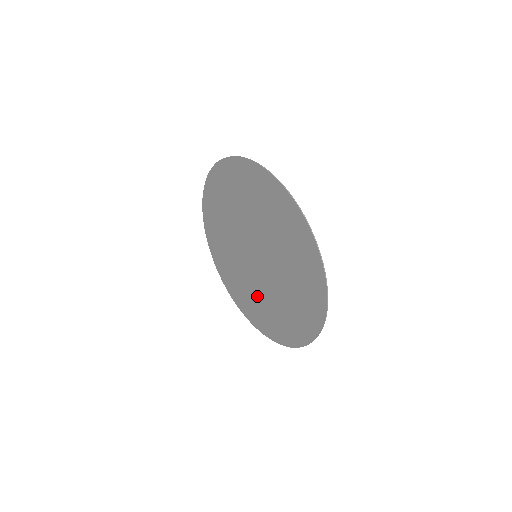
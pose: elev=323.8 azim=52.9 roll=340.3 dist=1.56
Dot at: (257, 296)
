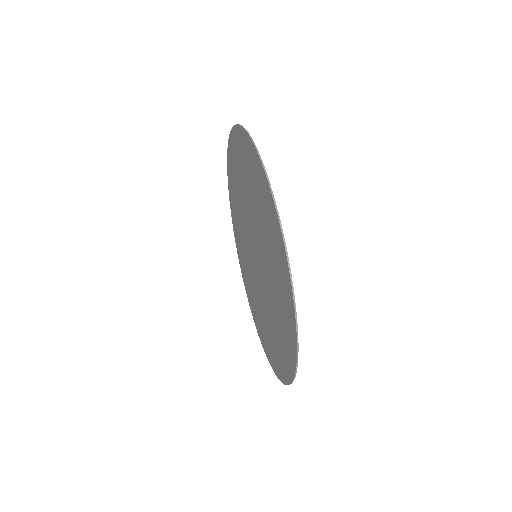
Dot at: (247, 263)
